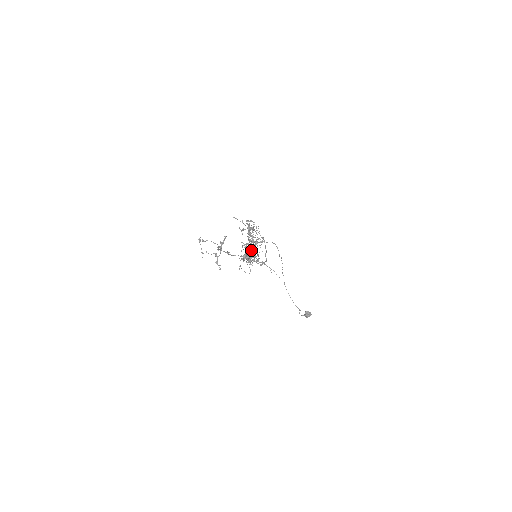
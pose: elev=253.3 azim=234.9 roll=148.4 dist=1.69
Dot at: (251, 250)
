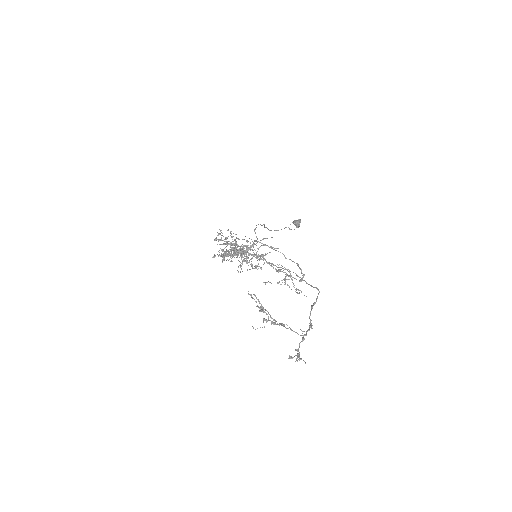
Dot at: (244, 255)
